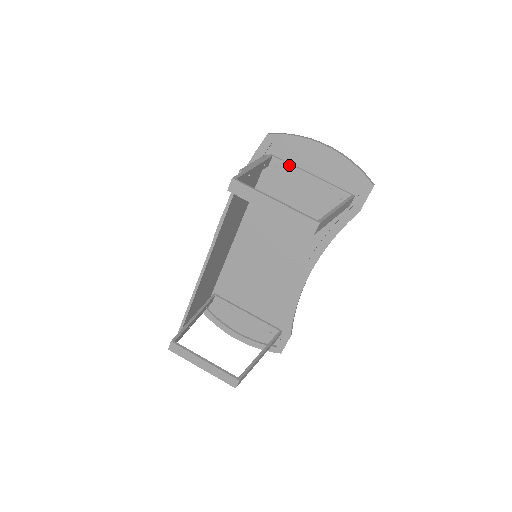
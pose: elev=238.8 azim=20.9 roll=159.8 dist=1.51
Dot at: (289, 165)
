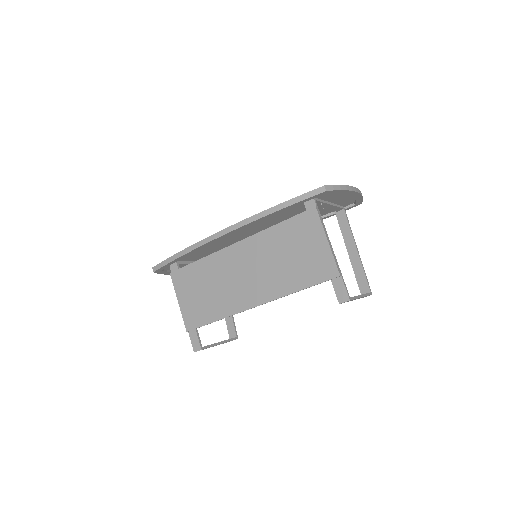
Dot at: (321, 203)
